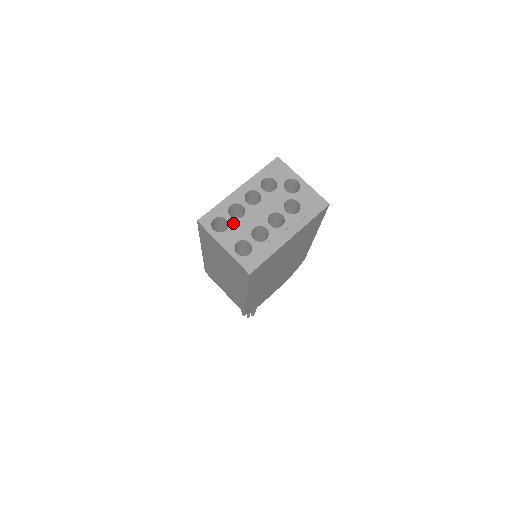
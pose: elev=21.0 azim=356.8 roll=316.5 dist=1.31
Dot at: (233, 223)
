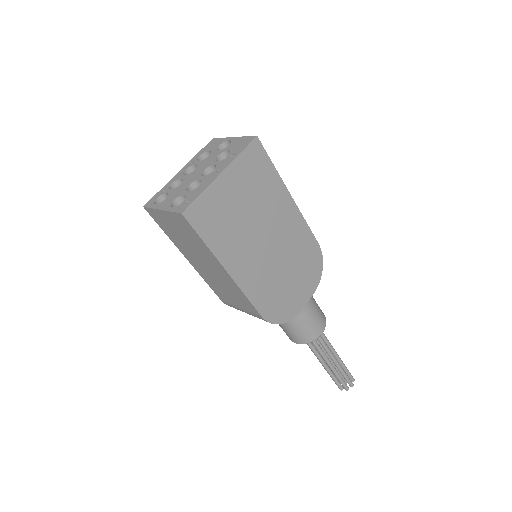
Dot at: (172, 192)
